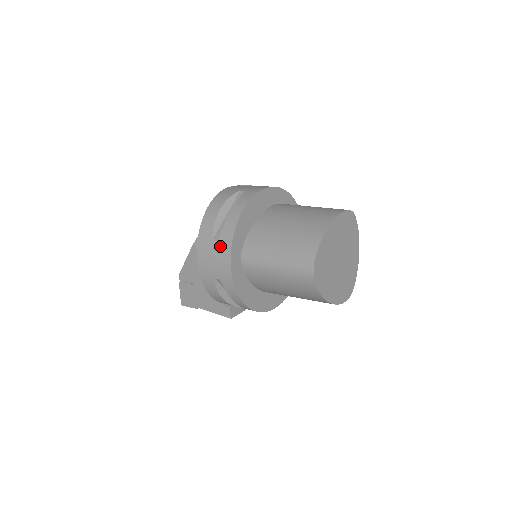
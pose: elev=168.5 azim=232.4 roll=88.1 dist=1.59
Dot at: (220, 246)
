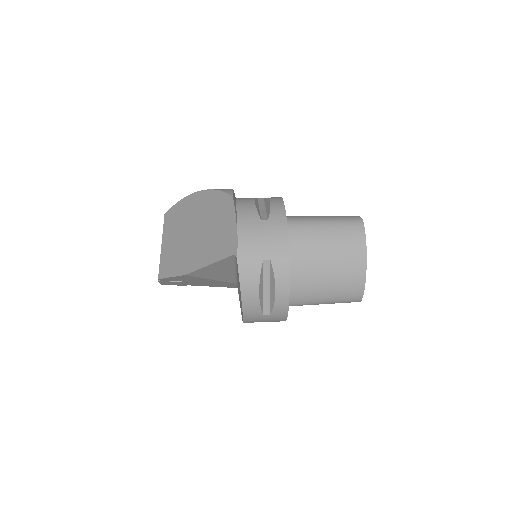
Dot at: (274, 317)
